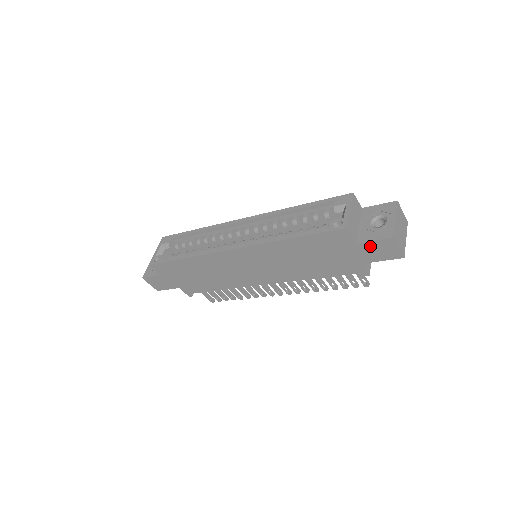
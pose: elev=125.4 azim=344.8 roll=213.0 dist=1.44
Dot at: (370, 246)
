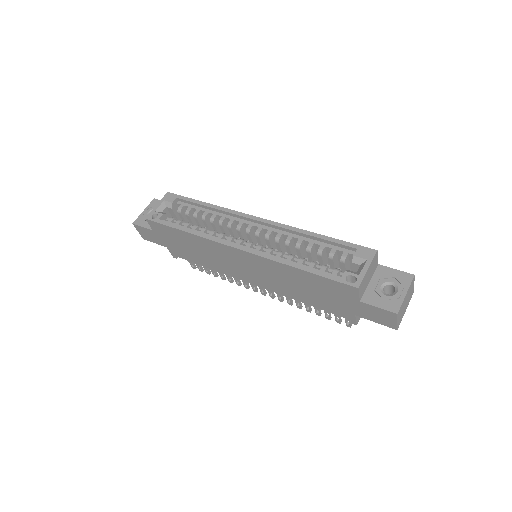
Dot at: (372, 309)
